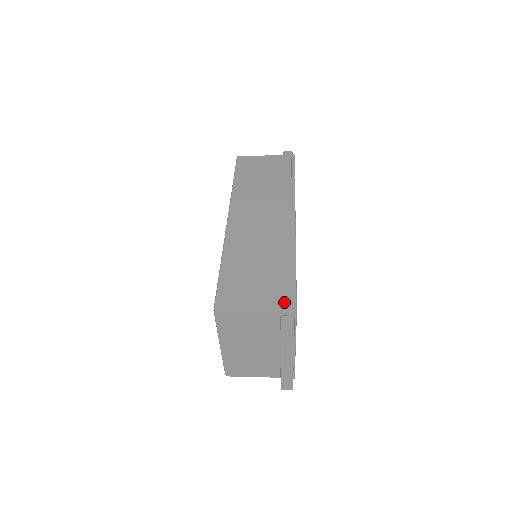
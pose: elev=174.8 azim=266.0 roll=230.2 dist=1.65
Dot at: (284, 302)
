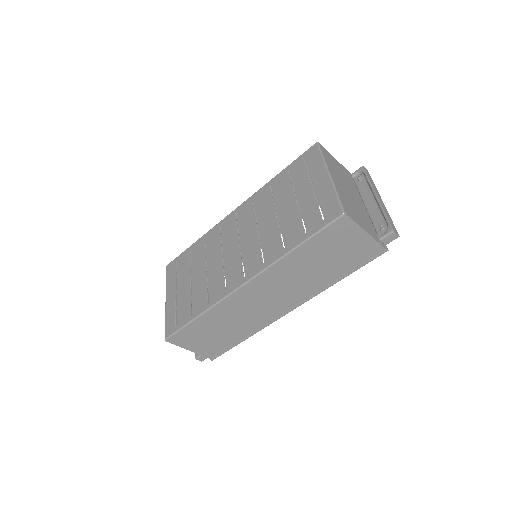
Dot at: occluded
